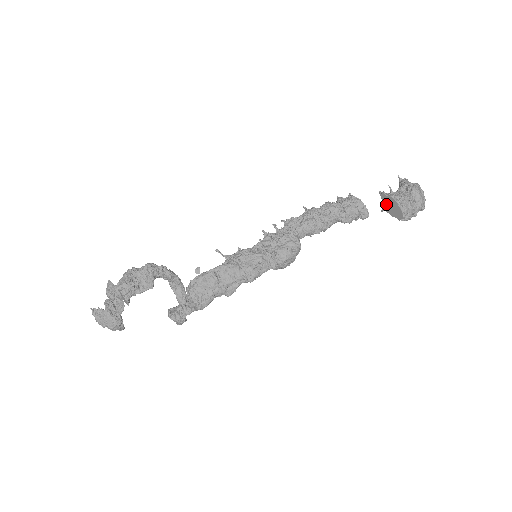
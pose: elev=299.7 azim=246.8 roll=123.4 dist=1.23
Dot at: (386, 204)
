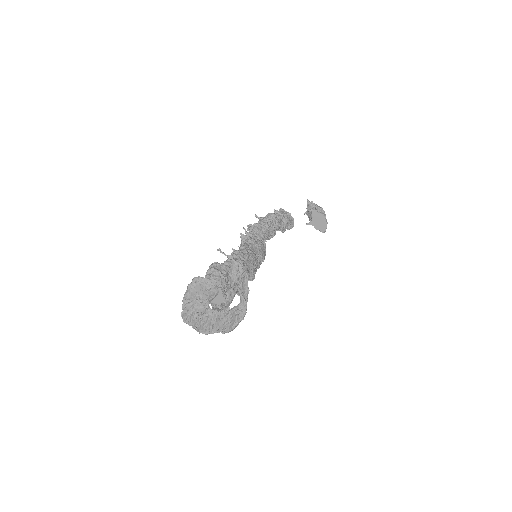
Dot at: (315, 219)
